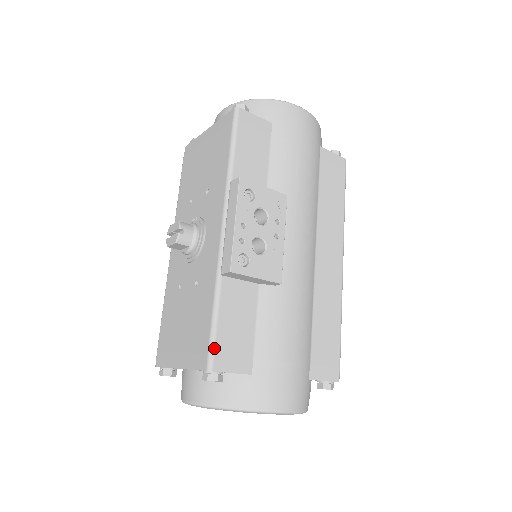
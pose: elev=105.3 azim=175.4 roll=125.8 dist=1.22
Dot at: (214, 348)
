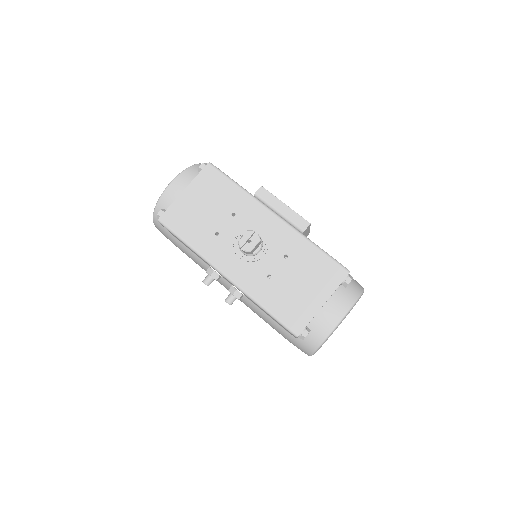
Dot at: (339, 263)
